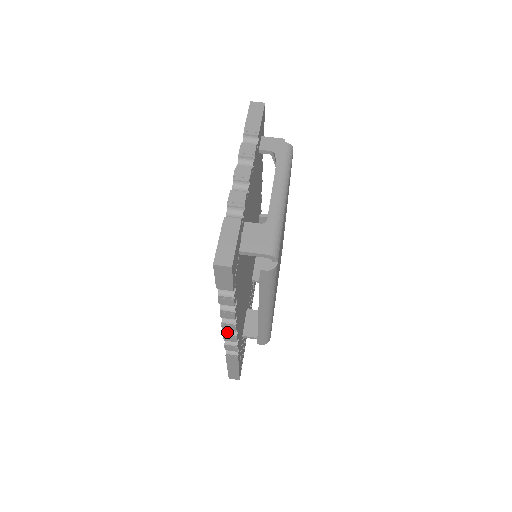
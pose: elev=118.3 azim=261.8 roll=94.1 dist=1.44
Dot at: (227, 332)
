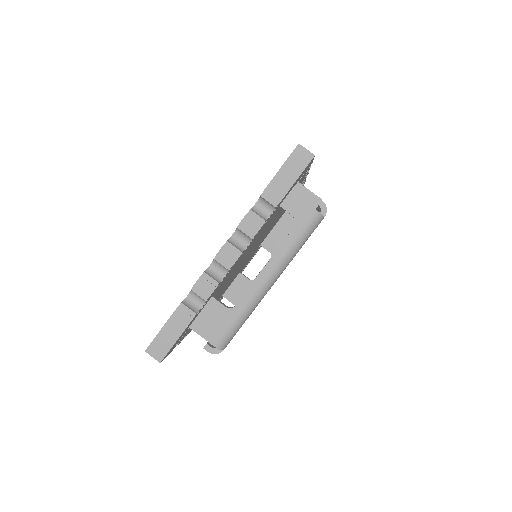
Dot at: occluded
